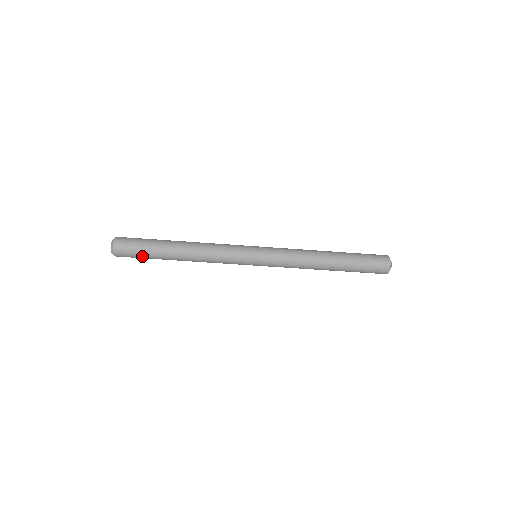
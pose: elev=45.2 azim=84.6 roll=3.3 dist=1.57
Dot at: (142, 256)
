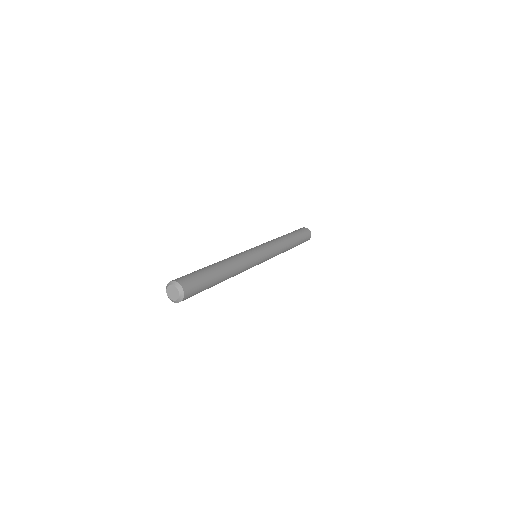
Dot at: occluded
